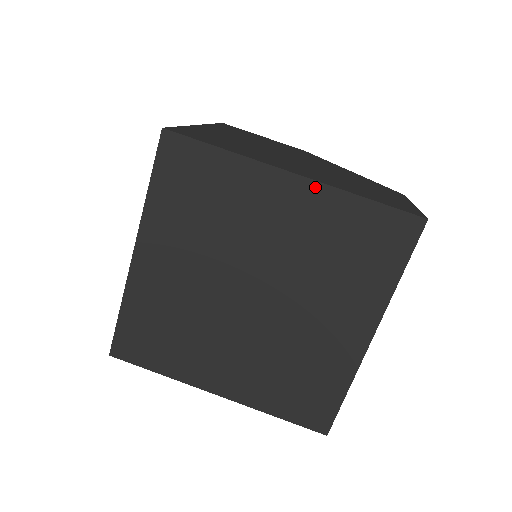
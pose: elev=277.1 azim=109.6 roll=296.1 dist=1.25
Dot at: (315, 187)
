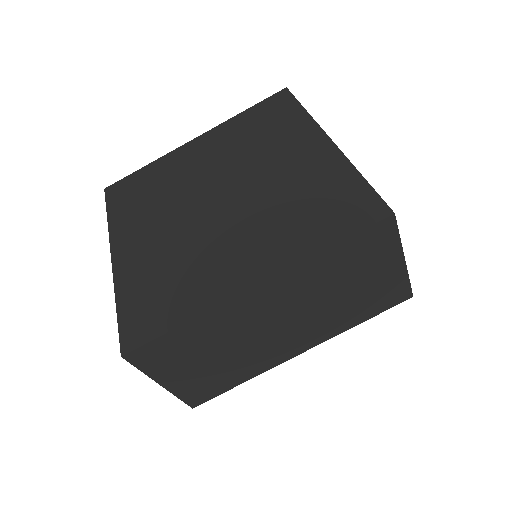
Dot at: (334, 152)
